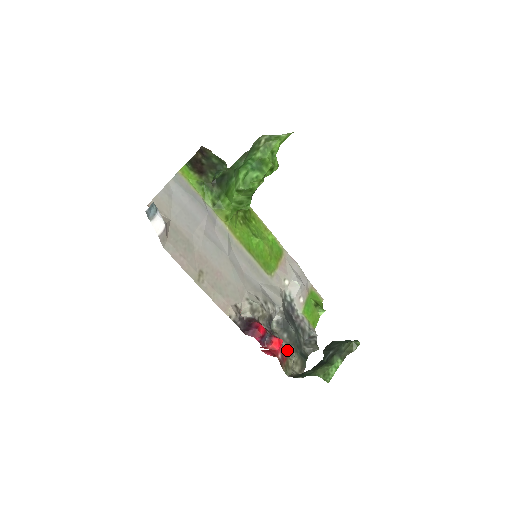
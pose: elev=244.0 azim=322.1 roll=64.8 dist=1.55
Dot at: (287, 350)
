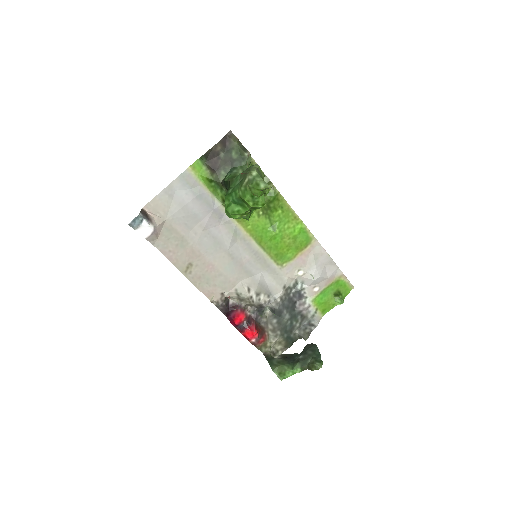
Dot at: (272, 332)
